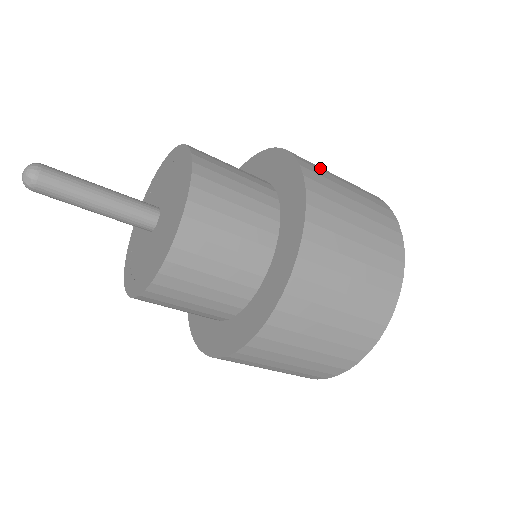
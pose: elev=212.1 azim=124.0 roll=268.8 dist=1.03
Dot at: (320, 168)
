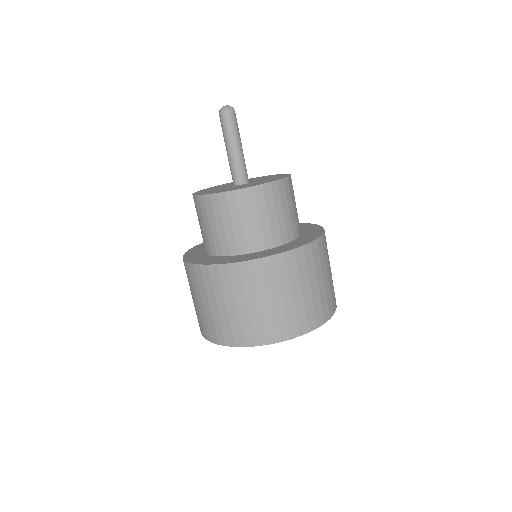
Dot at: occluded
